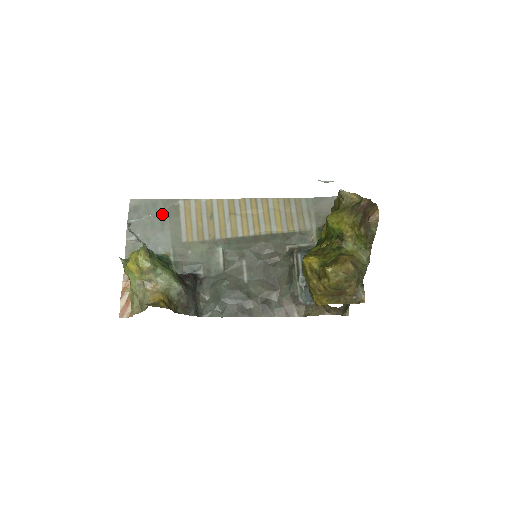
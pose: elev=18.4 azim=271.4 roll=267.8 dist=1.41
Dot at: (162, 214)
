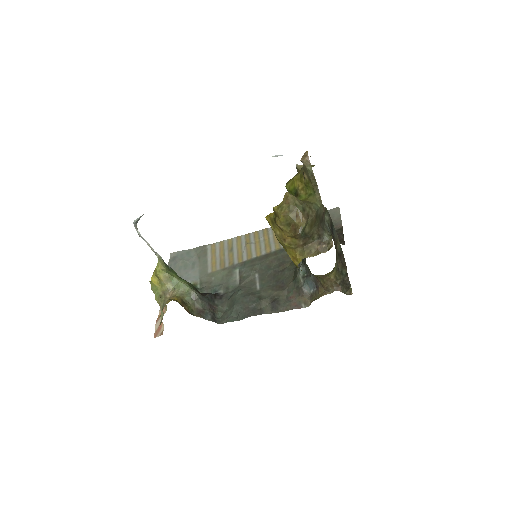
Dot at: (194, 258)
